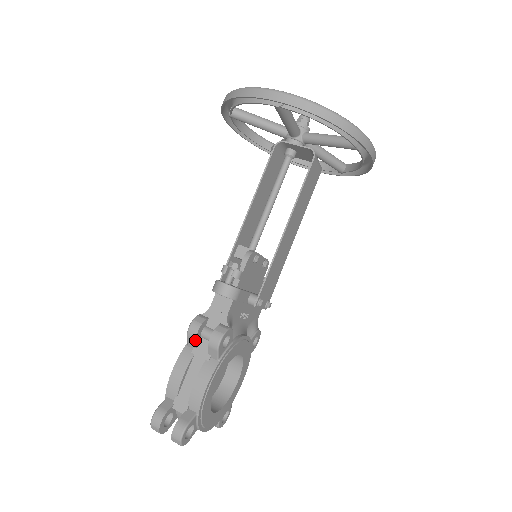
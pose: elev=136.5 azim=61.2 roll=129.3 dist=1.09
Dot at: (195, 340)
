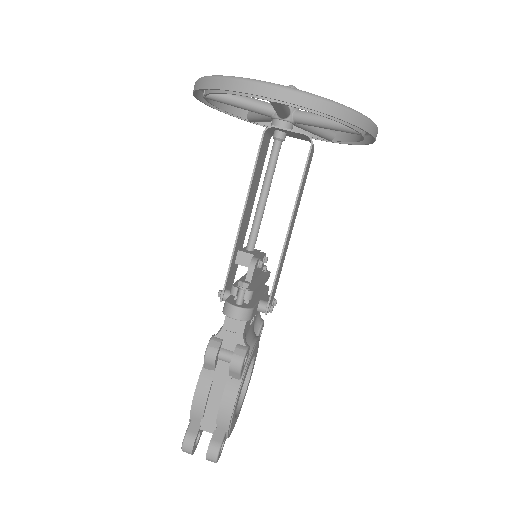
Dot at: (214, 365)
